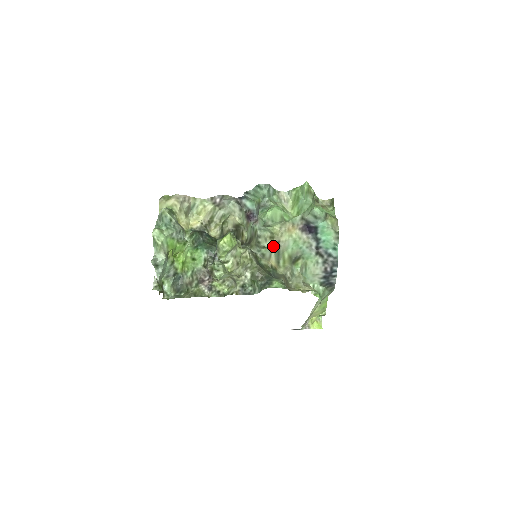
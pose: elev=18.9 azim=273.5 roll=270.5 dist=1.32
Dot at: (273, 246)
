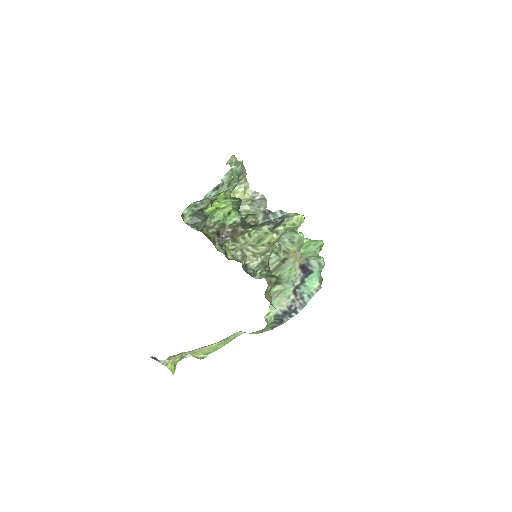
Dot at: (282, 258)
